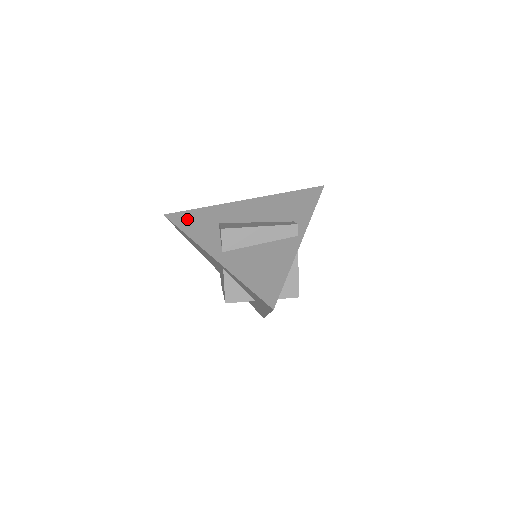
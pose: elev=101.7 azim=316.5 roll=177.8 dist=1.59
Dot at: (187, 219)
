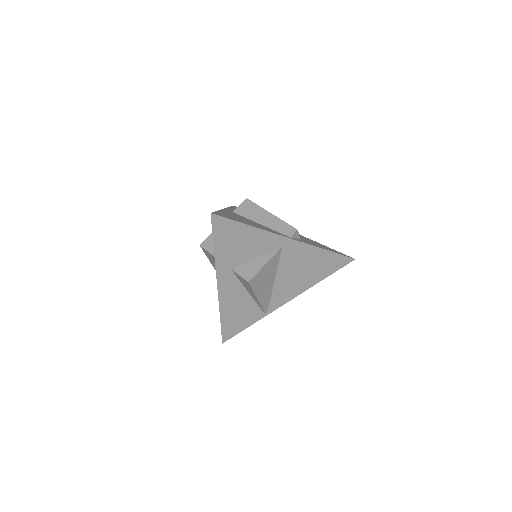
Dot at: occluded
